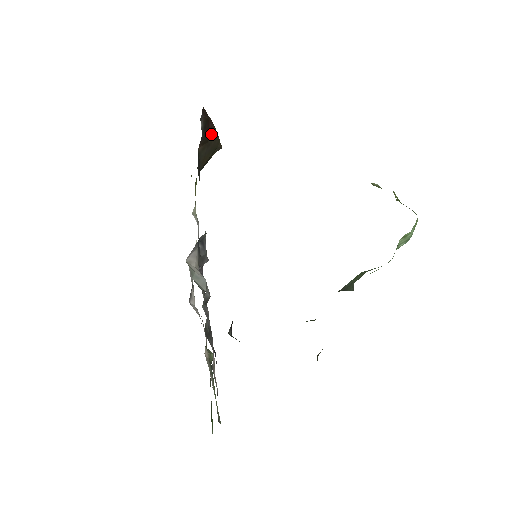
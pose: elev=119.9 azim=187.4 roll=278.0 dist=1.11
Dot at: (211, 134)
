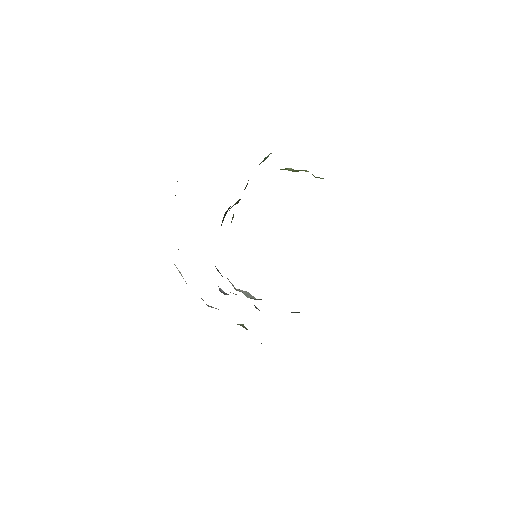
Dot at: occluded
